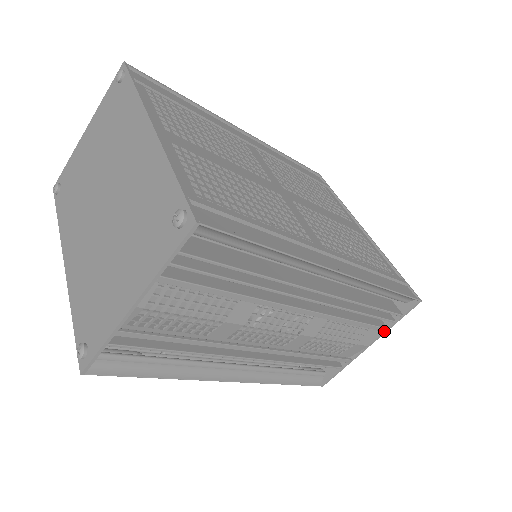
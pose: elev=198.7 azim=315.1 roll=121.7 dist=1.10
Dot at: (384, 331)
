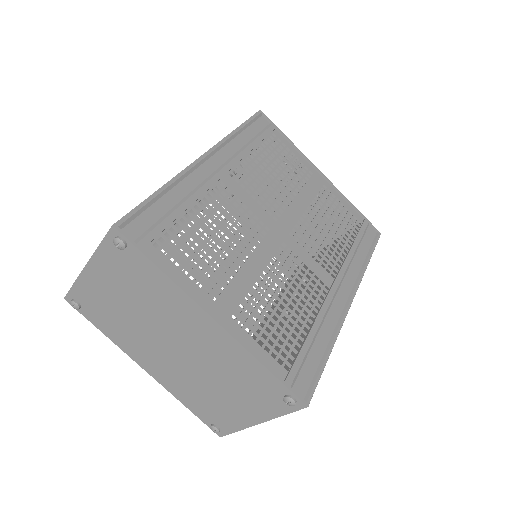
Dot at: occluded
